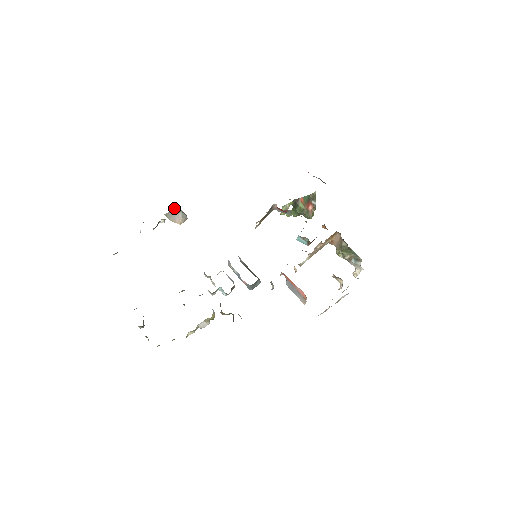
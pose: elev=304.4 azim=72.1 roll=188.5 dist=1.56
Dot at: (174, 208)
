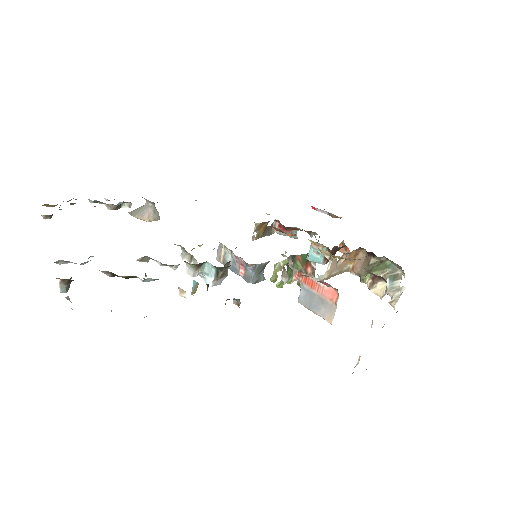
Dot at: occluded
